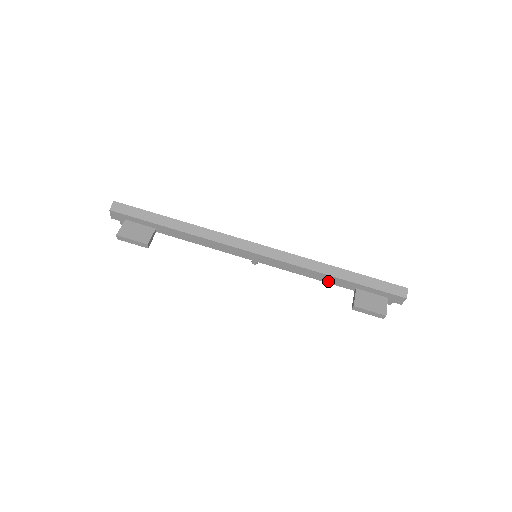
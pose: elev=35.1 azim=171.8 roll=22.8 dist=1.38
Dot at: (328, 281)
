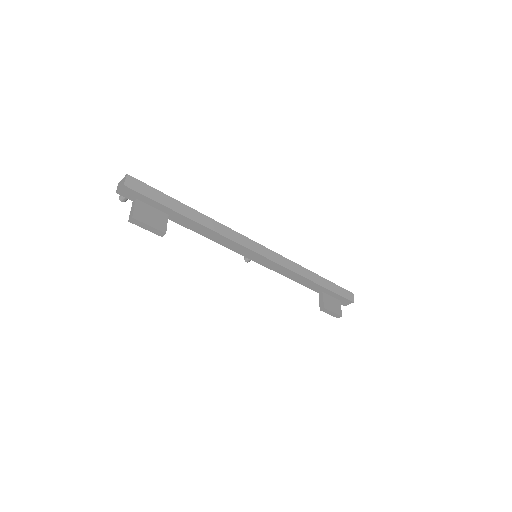
Dot at: (304, 284)
